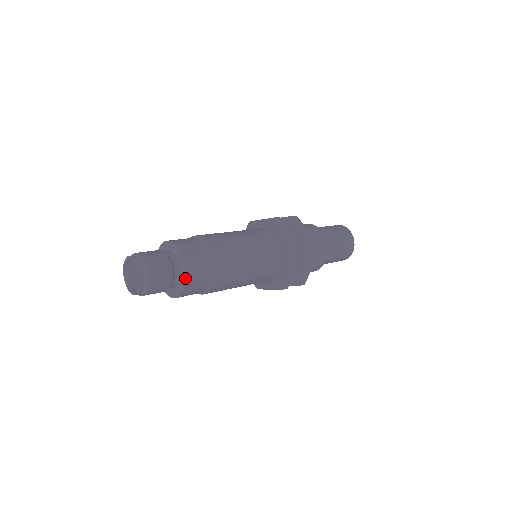
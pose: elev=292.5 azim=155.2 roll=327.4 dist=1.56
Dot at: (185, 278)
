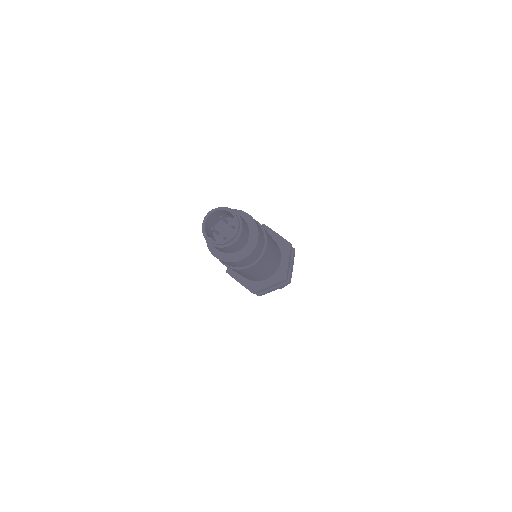
Dot at: (258, 232)
